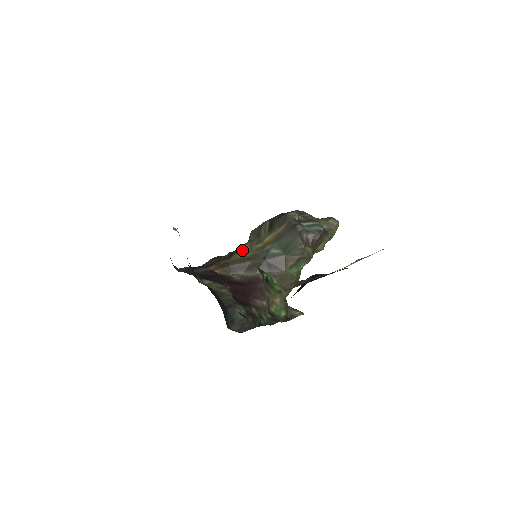
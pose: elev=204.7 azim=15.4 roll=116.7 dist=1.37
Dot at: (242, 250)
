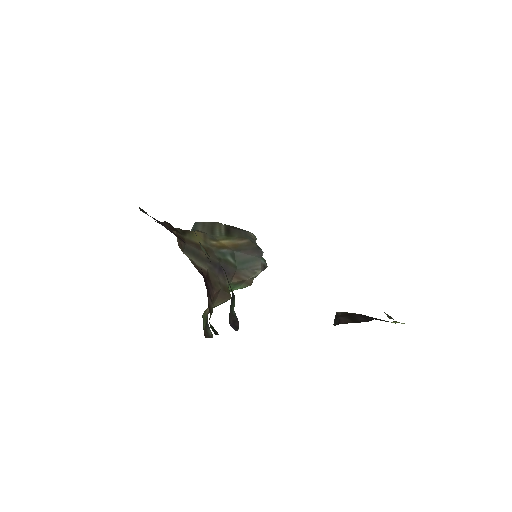
Dot at: occluded
